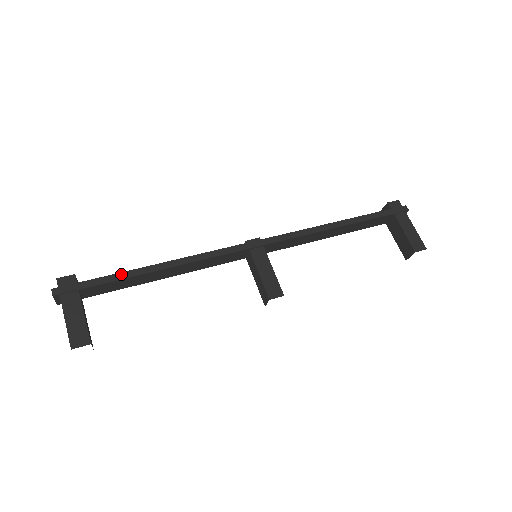
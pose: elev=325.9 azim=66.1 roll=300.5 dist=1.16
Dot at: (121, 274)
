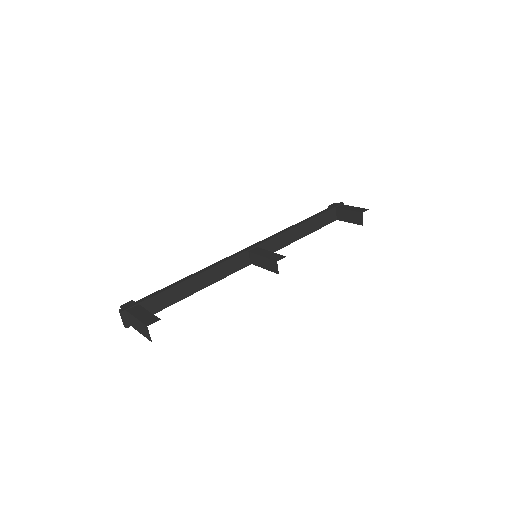
Dot at: (165, 288)
